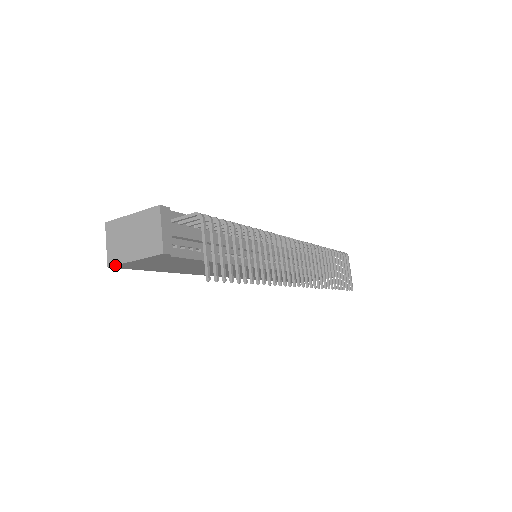
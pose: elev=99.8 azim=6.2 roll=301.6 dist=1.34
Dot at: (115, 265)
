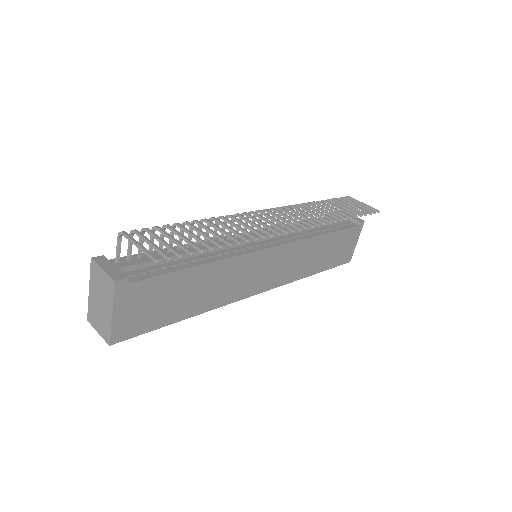
Dot at: (110, 337)
